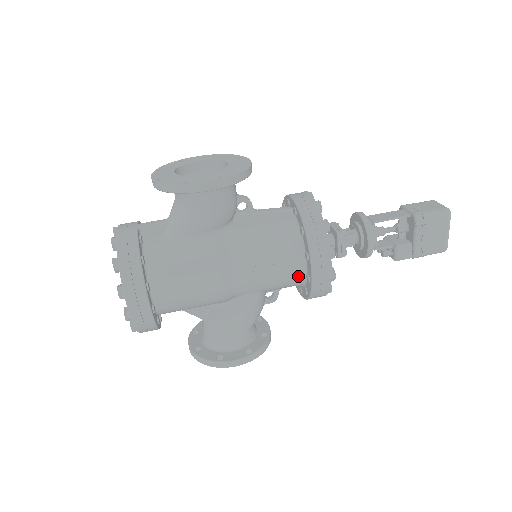
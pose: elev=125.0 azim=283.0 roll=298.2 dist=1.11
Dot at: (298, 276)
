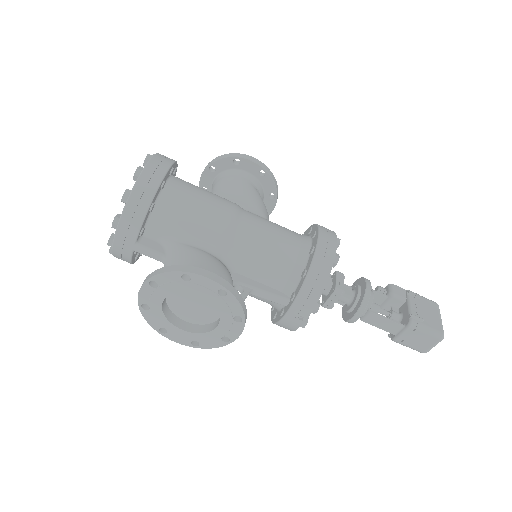
Dot at: occluded
